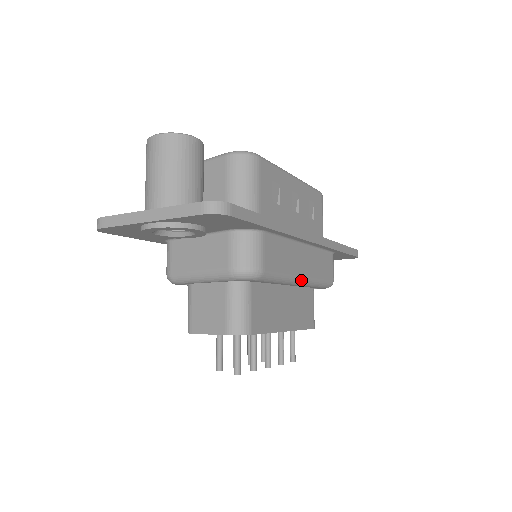
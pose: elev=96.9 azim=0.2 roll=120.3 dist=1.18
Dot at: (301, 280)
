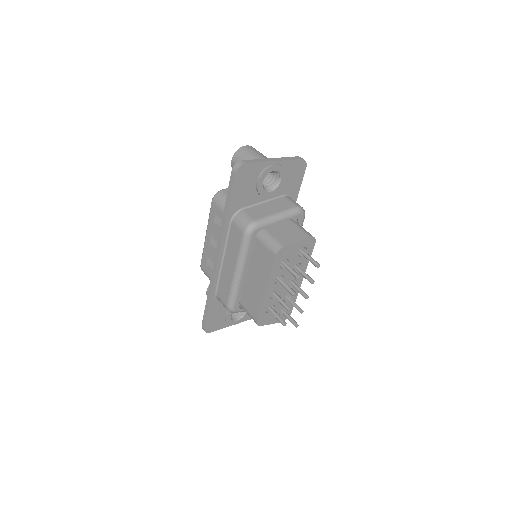
Dot at: occluded
